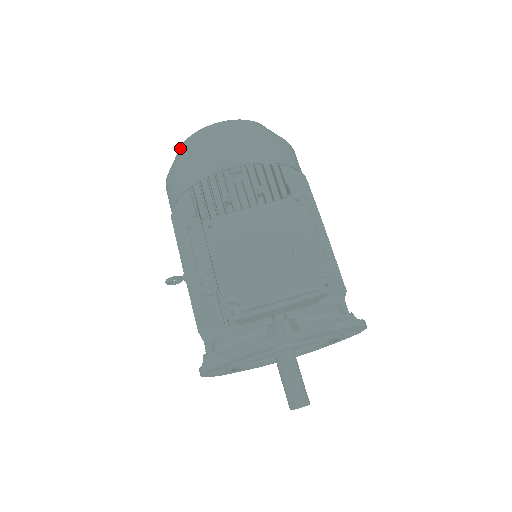
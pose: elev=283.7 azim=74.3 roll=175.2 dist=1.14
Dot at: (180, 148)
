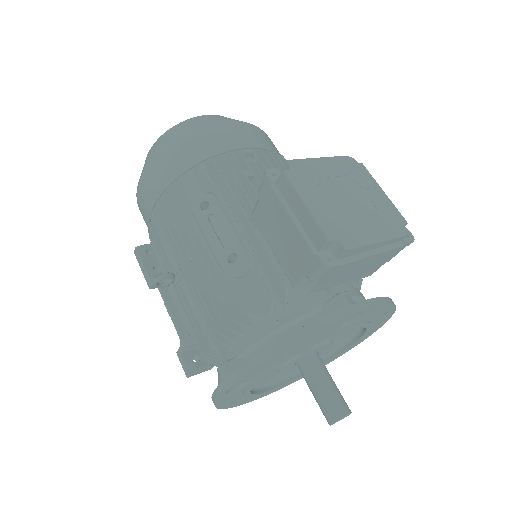
Dot at: (163, 136)
